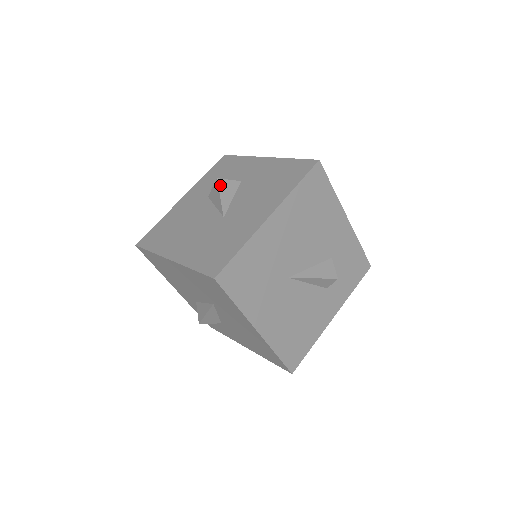
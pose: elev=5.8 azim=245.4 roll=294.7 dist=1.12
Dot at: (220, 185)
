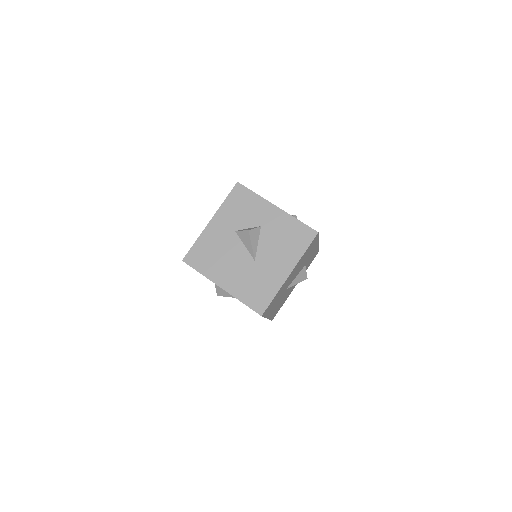
Dot at: (251, 235)
